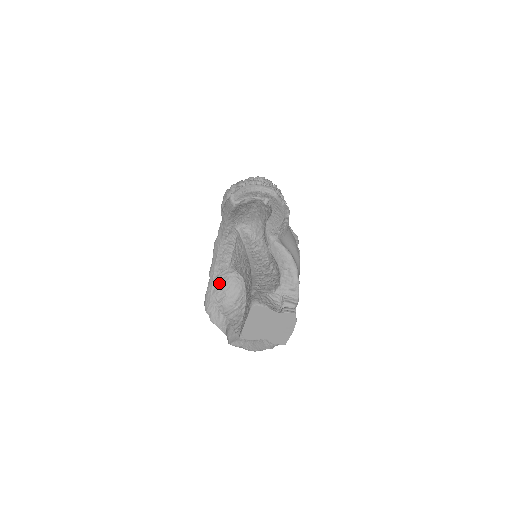
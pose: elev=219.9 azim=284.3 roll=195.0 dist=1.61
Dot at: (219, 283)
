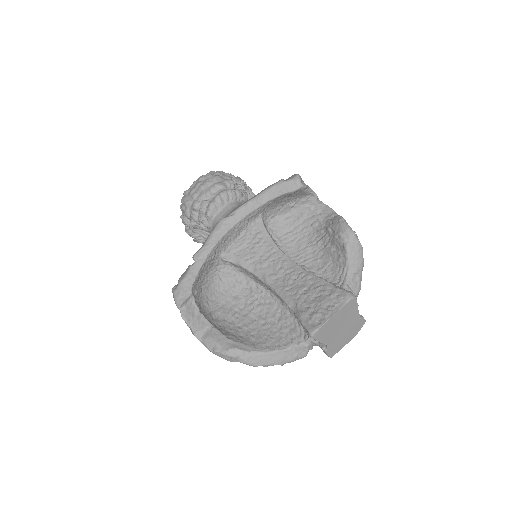
Dot at: (202, 272)
